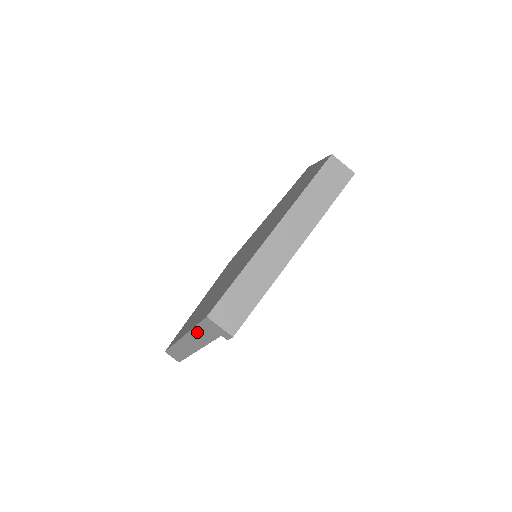
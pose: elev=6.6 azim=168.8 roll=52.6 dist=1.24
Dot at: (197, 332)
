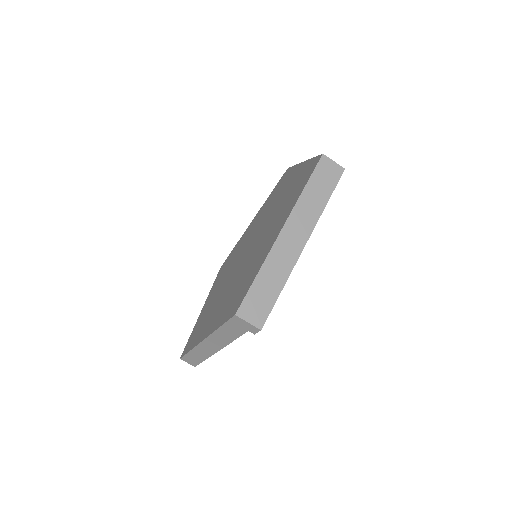
Dot at: (221, 332)
